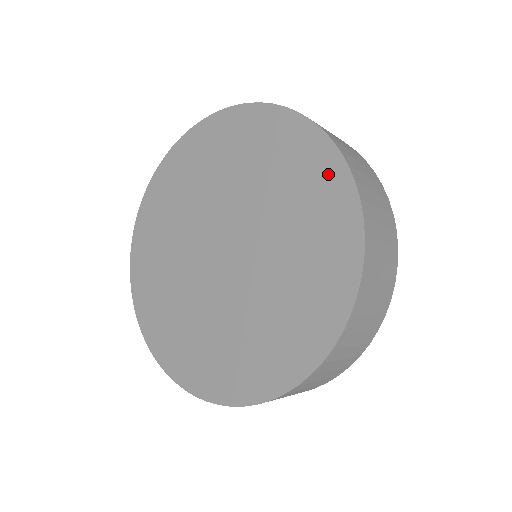
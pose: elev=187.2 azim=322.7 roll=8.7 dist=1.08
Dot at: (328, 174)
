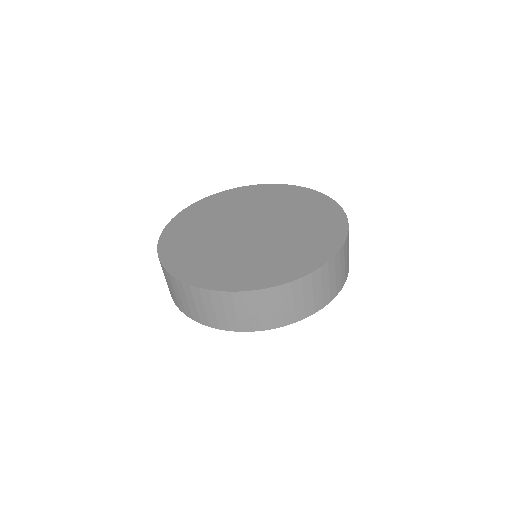
Dot at: (328, 207)
